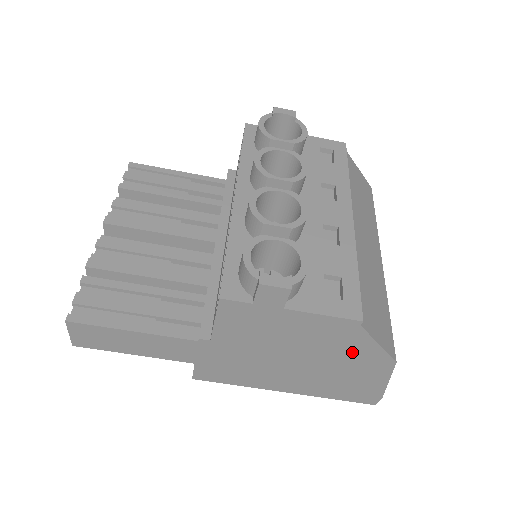
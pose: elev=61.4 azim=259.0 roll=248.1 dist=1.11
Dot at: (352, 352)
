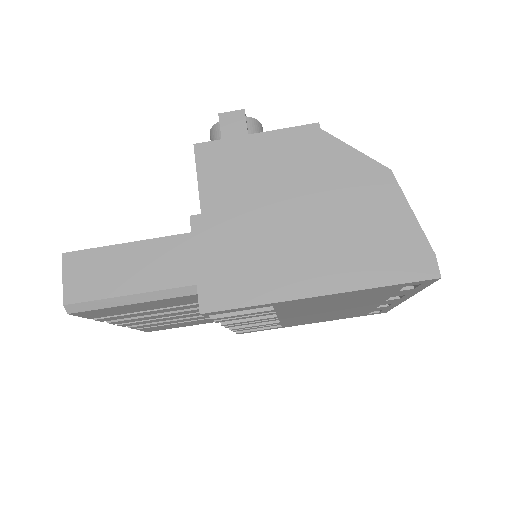
Dot at: (339, 172)
